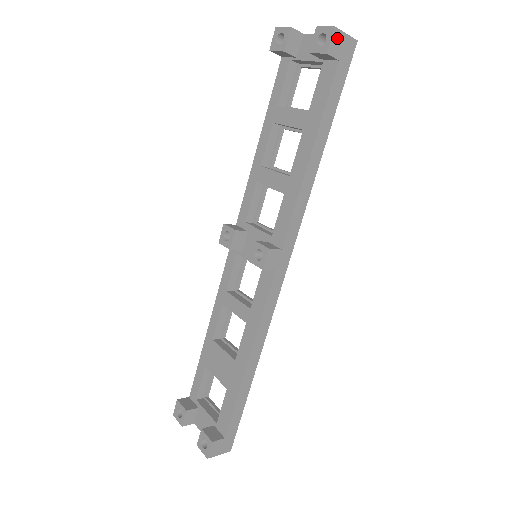
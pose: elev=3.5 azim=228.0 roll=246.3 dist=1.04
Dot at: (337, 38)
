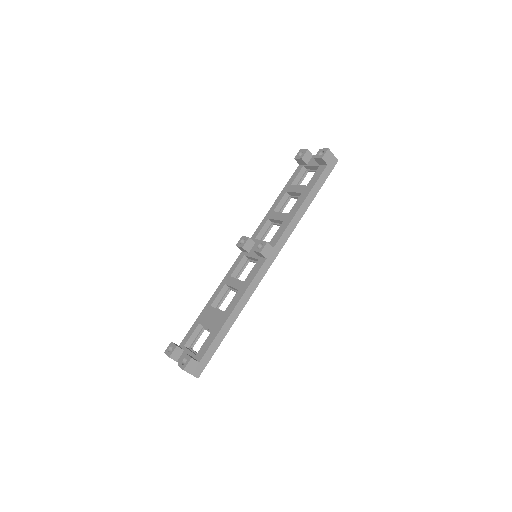
Dot at: (329, 154)
